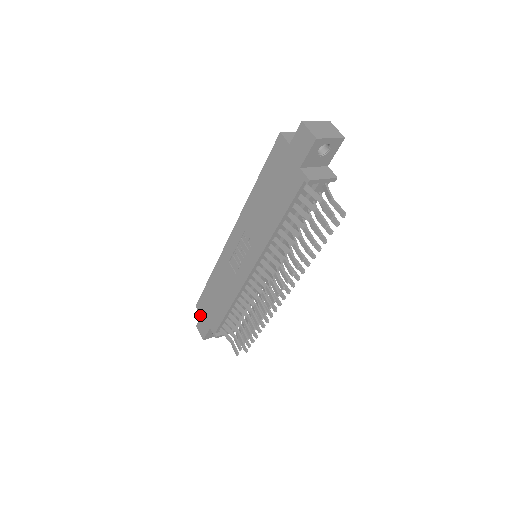
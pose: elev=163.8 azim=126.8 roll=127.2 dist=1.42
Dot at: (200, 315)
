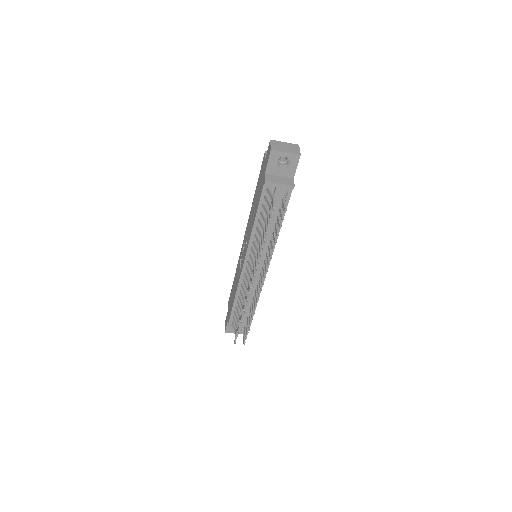
Dot at: occluded
